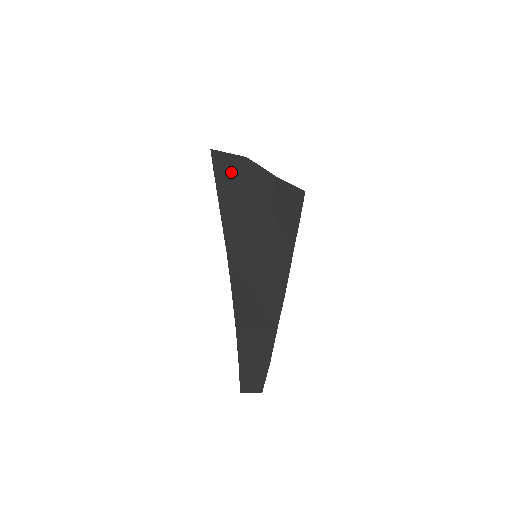
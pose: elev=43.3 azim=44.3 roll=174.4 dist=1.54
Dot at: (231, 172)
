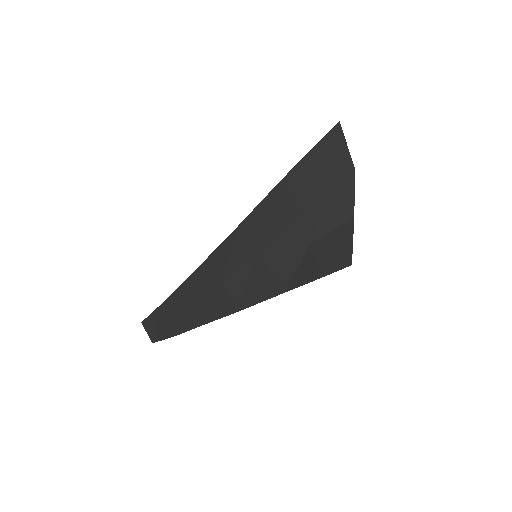
Dot at: (326, 164)
